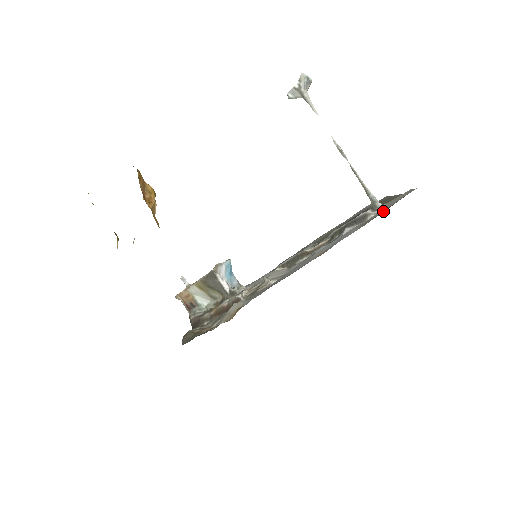
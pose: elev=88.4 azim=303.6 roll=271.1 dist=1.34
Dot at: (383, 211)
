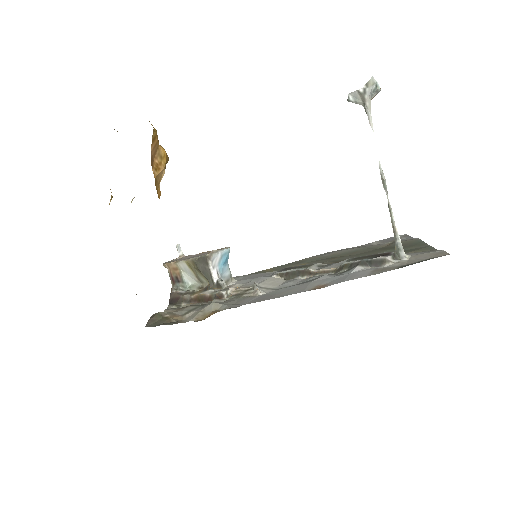
Dot at: (403, 265)
